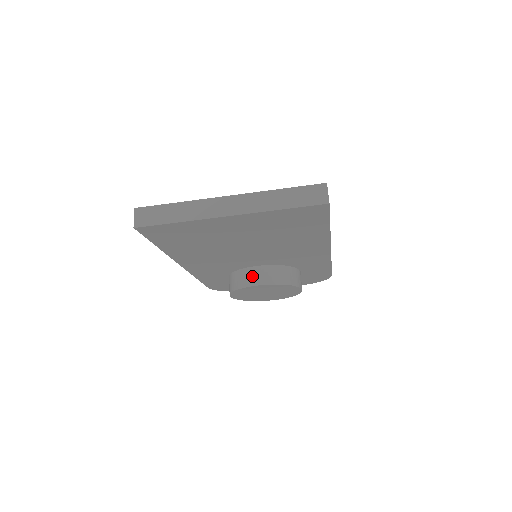
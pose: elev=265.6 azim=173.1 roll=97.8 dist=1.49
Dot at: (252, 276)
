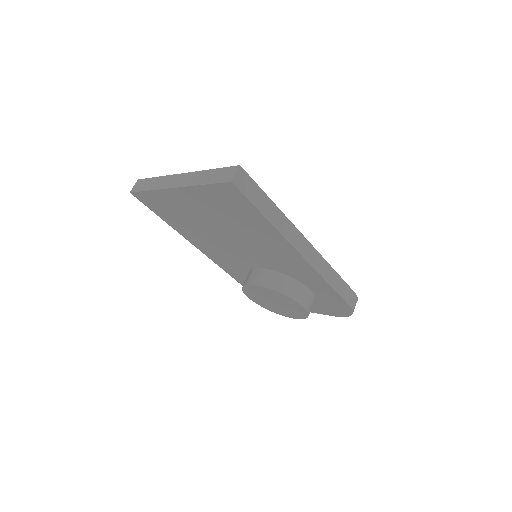
Dot at: (253, 276)
